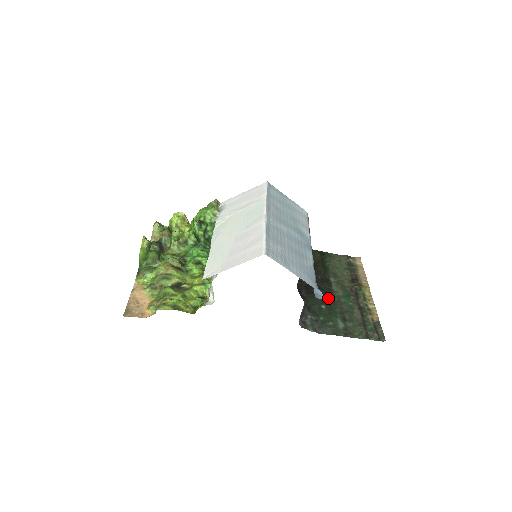
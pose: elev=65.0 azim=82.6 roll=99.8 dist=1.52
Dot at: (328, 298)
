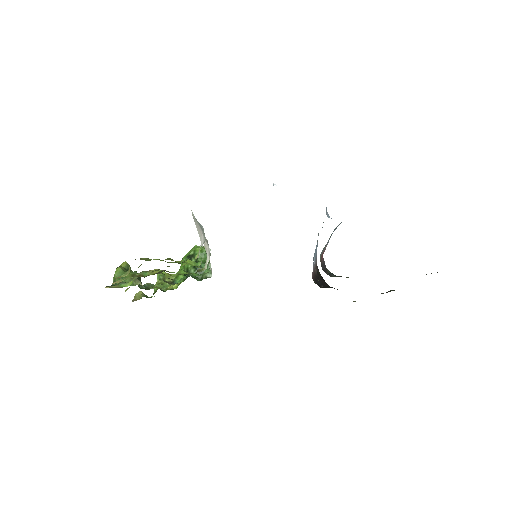
Dot at: occluded
